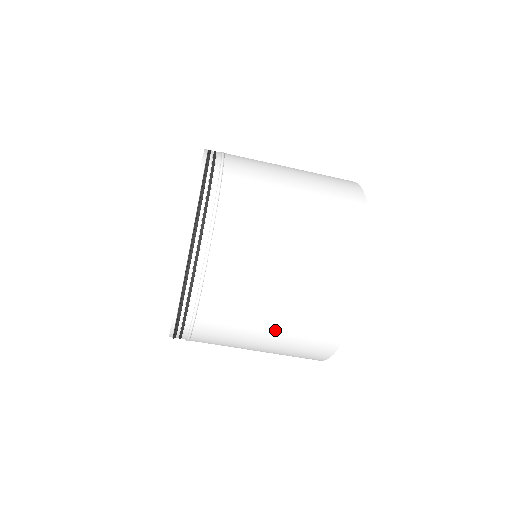
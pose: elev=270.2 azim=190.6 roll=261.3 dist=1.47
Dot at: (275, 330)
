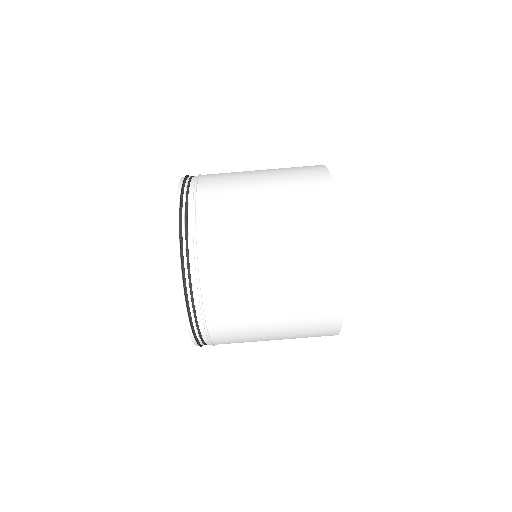
Dot at: (276, 288)
